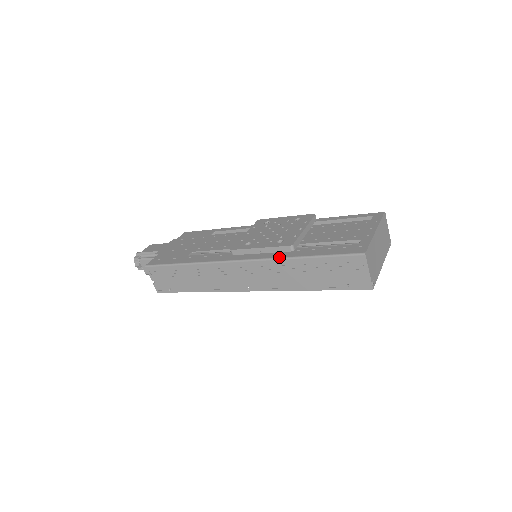
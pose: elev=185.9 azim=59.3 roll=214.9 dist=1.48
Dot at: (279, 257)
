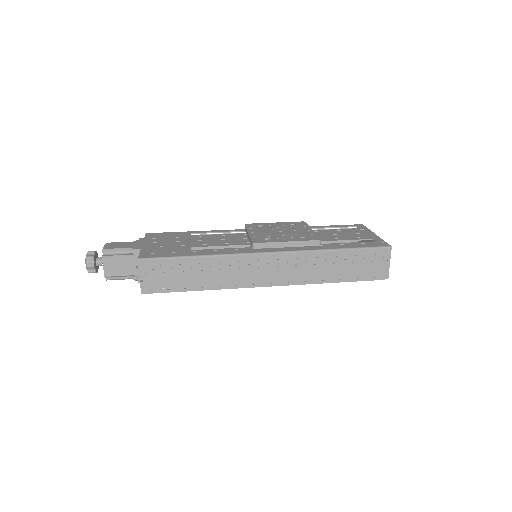
Dot at: (313, 249)
